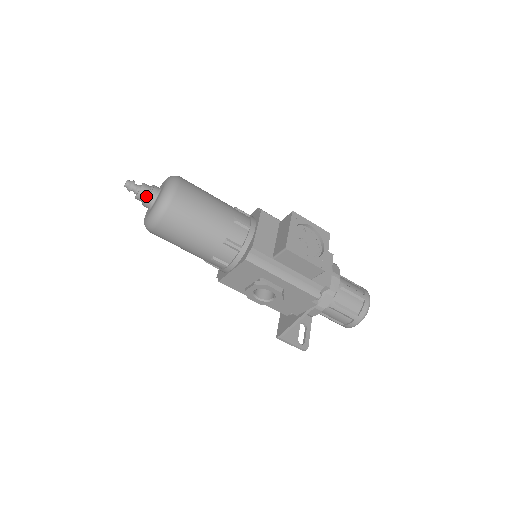
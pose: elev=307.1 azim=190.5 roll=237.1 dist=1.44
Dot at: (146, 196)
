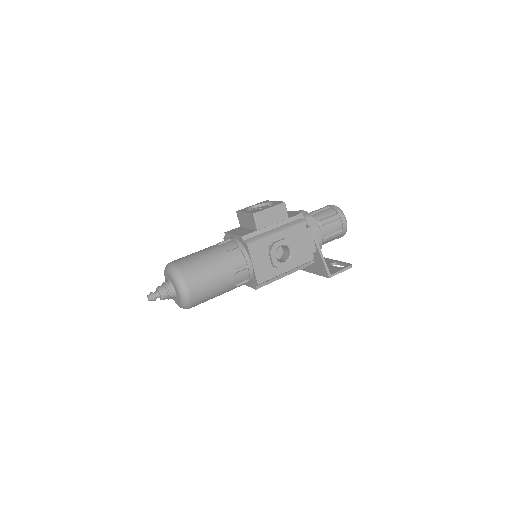
Dot at: (165, 289)
